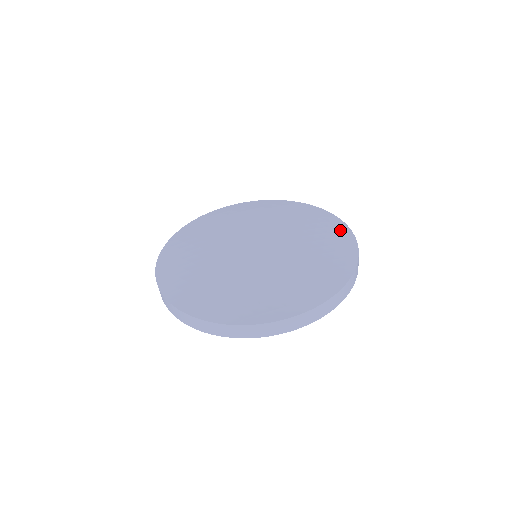
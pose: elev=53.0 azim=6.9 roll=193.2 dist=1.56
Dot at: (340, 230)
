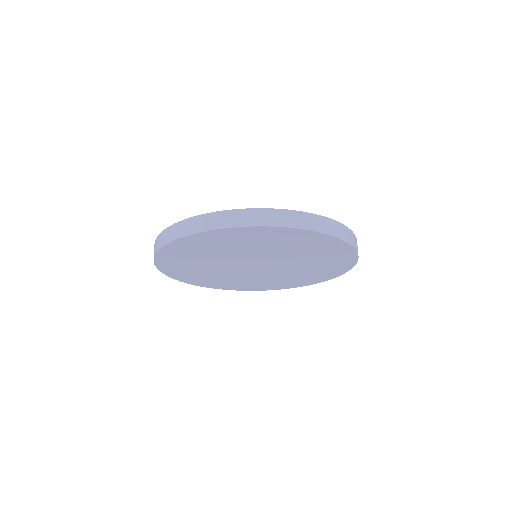
Dot at: occluded
